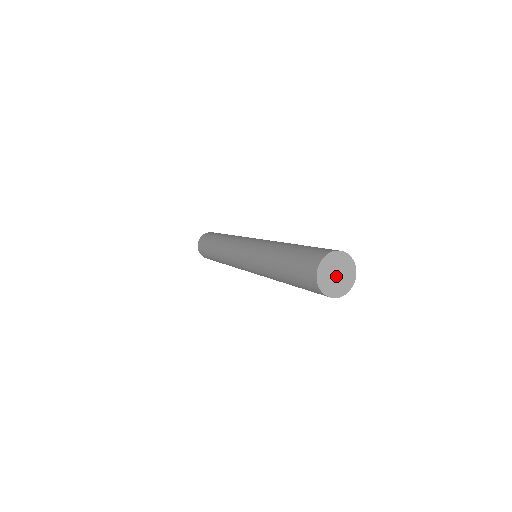
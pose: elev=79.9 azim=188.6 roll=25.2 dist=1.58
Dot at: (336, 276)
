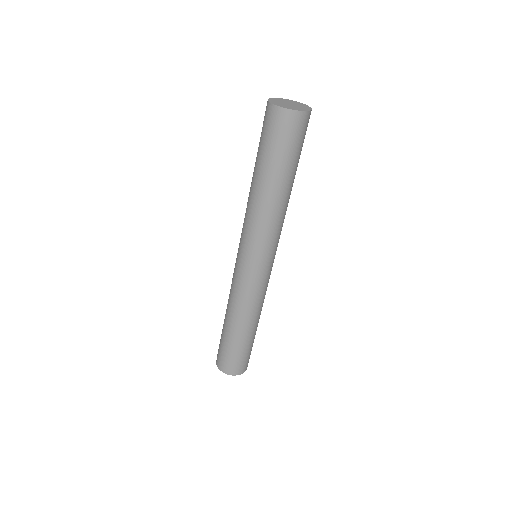
Dot at: (291, 105)
